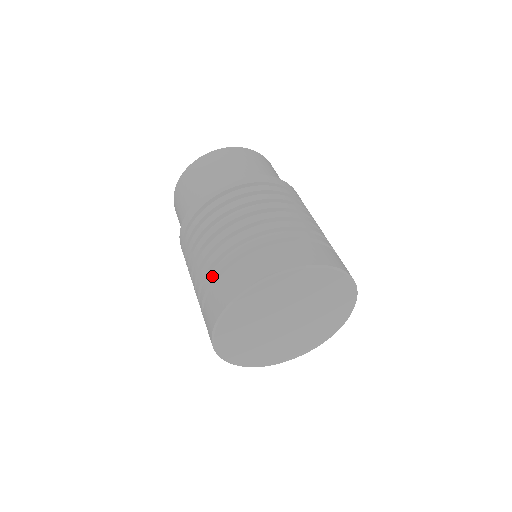
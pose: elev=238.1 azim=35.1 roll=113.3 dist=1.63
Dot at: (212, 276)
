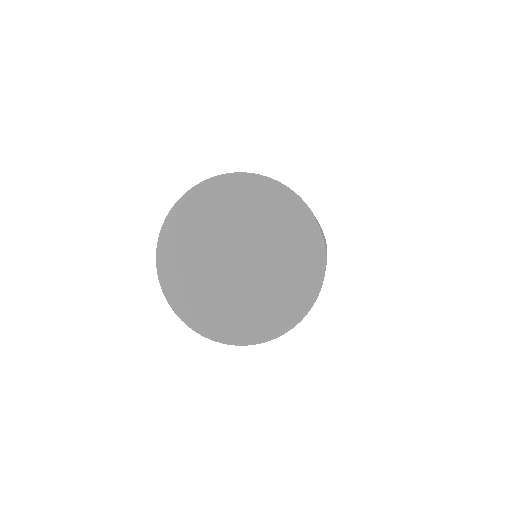
Dot at: occluded
